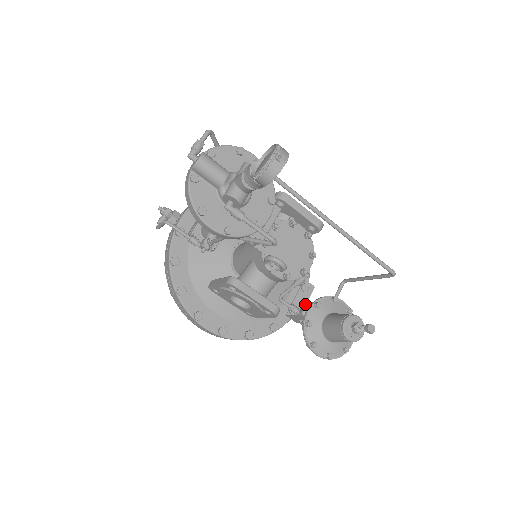
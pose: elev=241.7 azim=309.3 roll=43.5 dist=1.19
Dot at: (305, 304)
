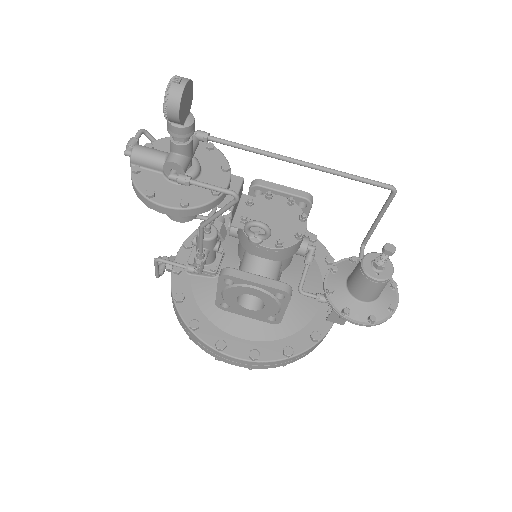
Dot at: occluded
